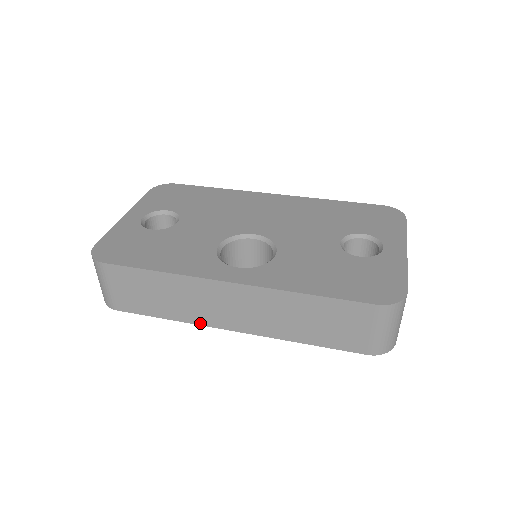
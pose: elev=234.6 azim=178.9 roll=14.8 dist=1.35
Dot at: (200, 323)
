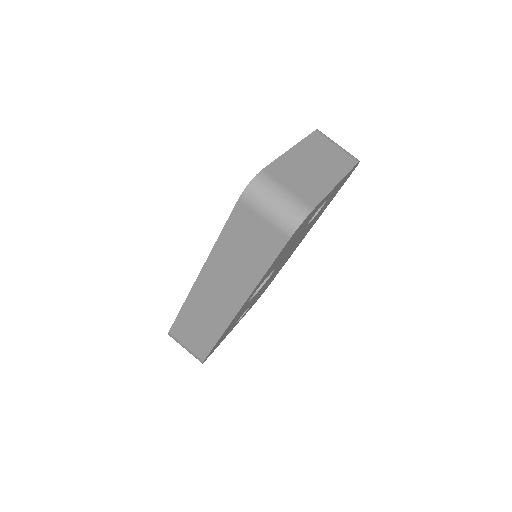
Dot at: (226, 325)
